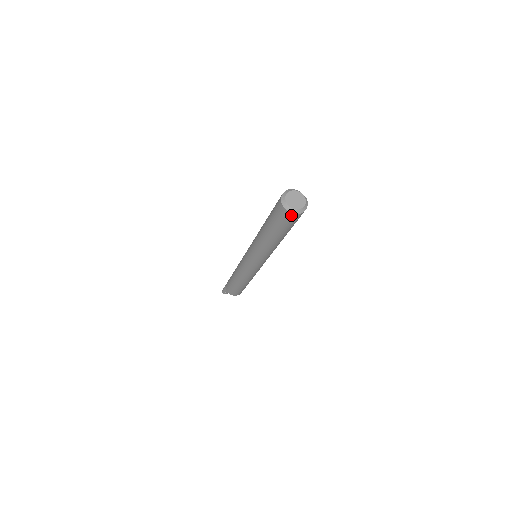
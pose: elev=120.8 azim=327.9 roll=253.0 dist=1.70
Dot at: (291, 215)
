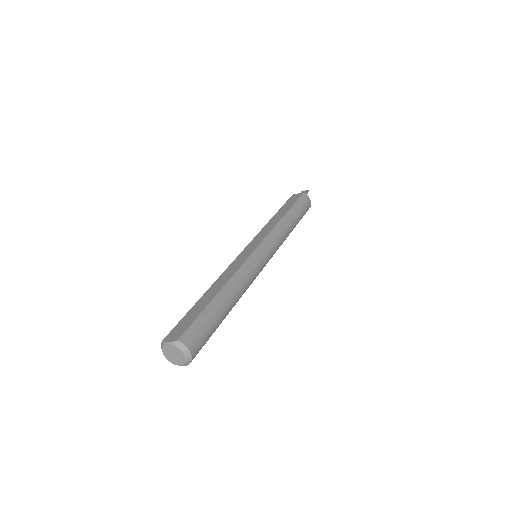
Dot at: occluded
